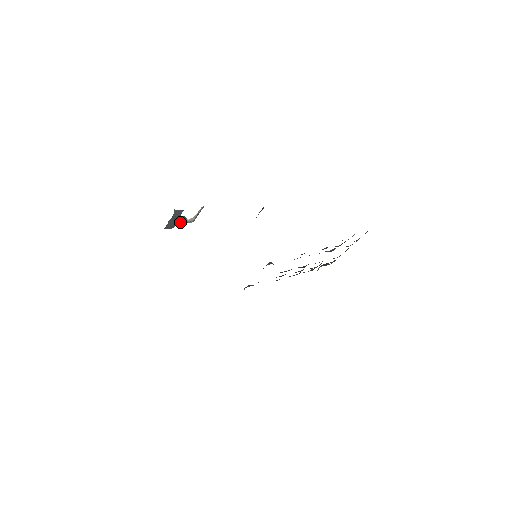
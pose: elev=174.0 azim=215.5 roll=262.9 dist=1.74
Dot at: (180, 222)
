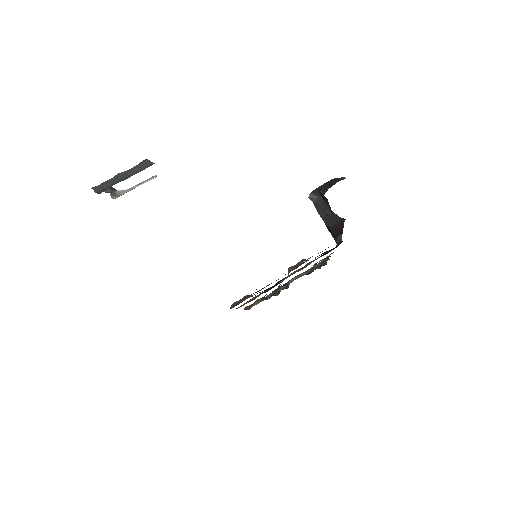
Dot at: (110, 188)
